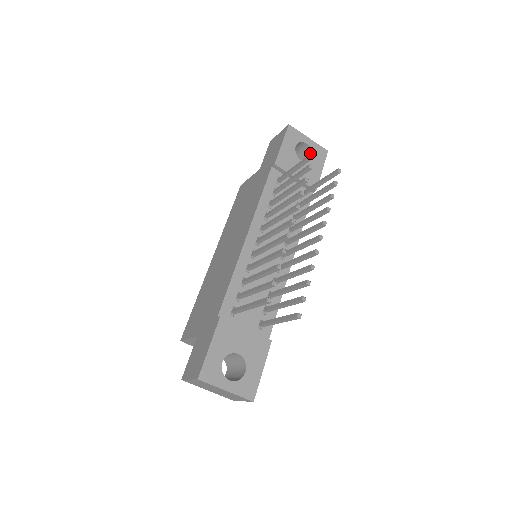
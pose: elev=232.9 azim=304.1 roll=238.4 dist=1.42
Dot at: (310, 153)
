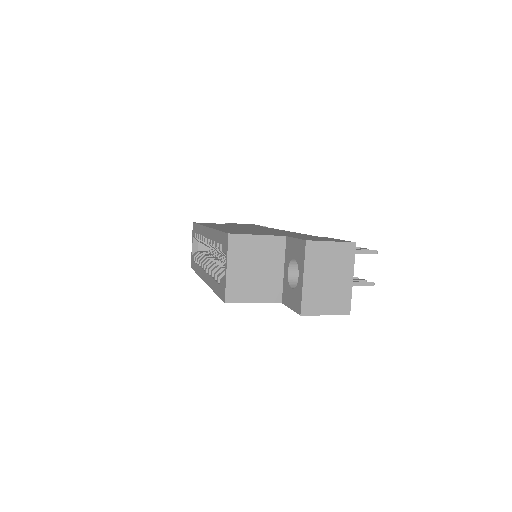
Dot at: occluded
